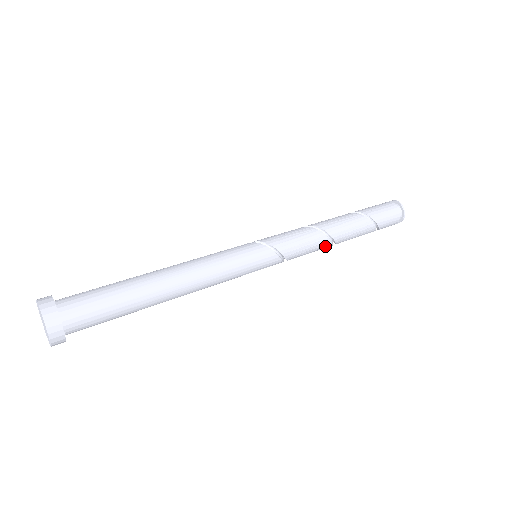
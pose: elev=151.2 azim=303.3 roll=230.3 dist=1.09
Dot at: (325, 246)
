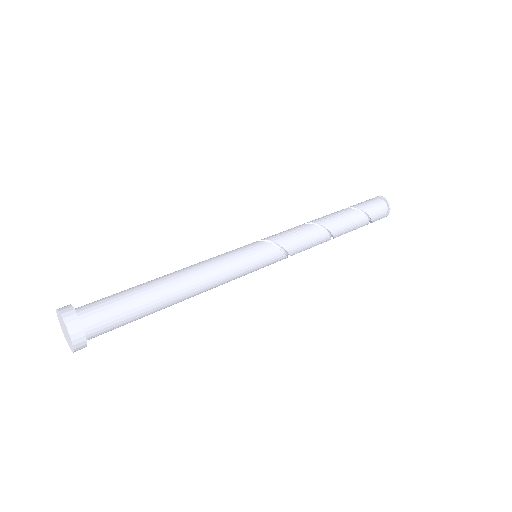
Dot at: (320, 235)
